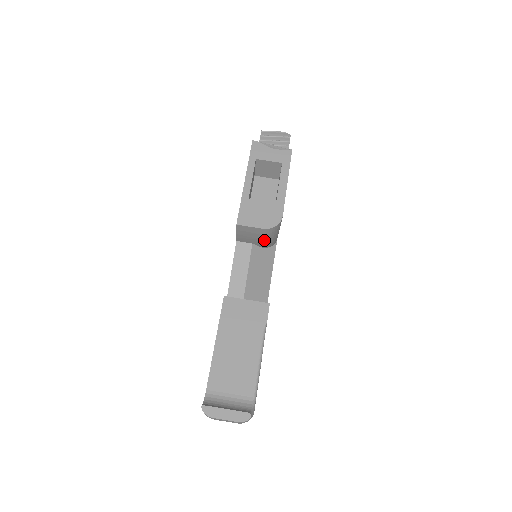
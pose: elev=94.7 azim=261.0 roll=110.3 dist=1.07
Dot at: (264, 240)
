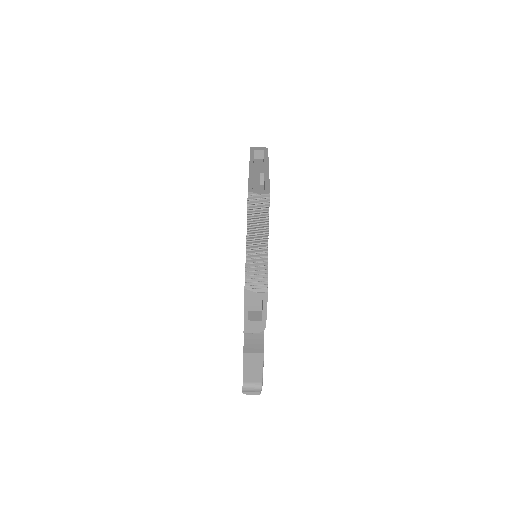
Dot at: occluded
